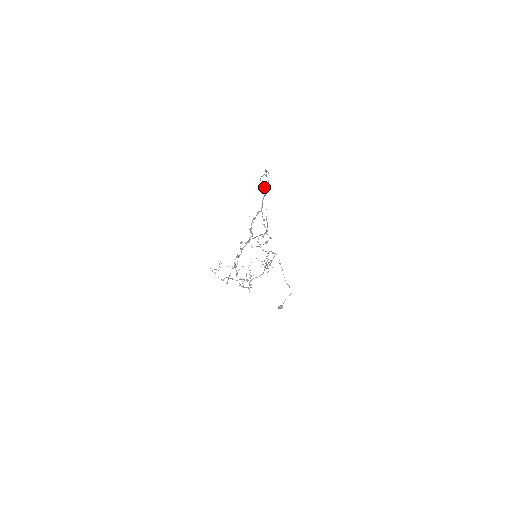
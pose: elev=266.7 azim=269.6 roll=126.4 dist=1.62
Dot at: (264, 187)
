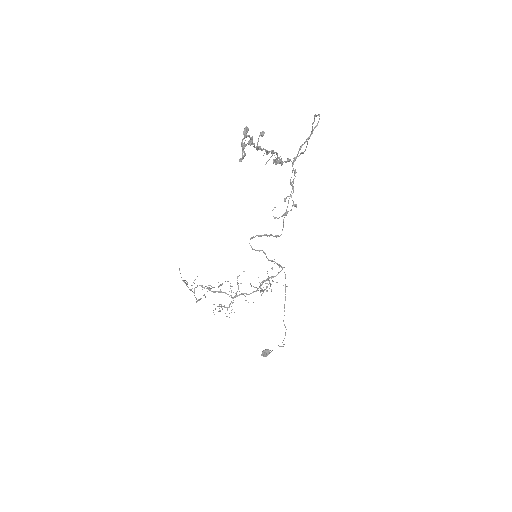
Dot at: occluded
